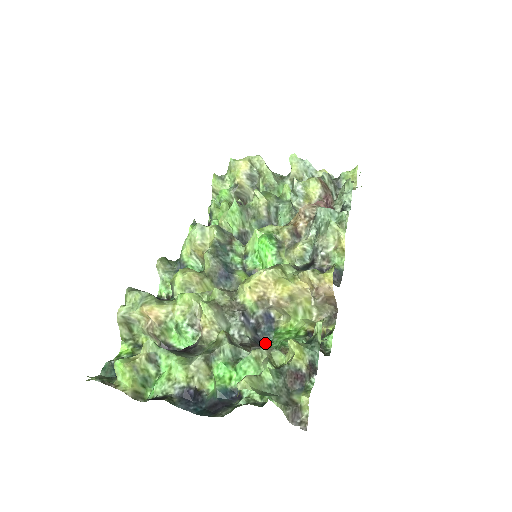
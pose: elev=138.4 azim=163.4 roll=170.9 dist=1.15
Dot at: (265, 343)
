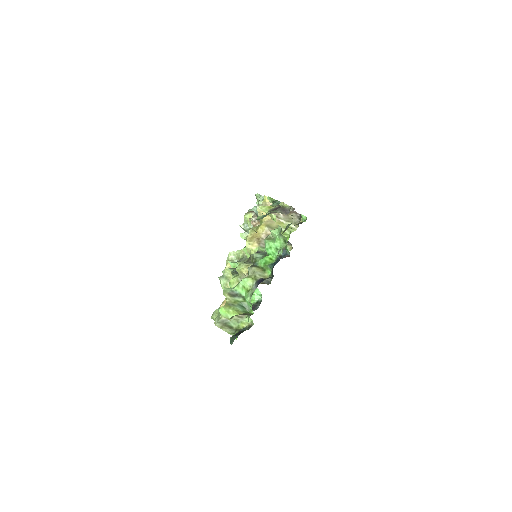
Dot at: occluded
